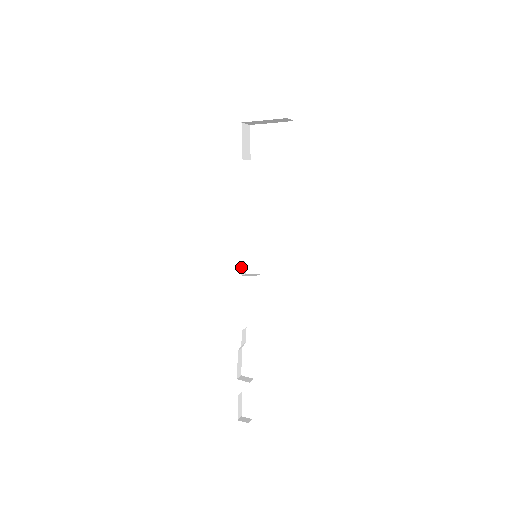
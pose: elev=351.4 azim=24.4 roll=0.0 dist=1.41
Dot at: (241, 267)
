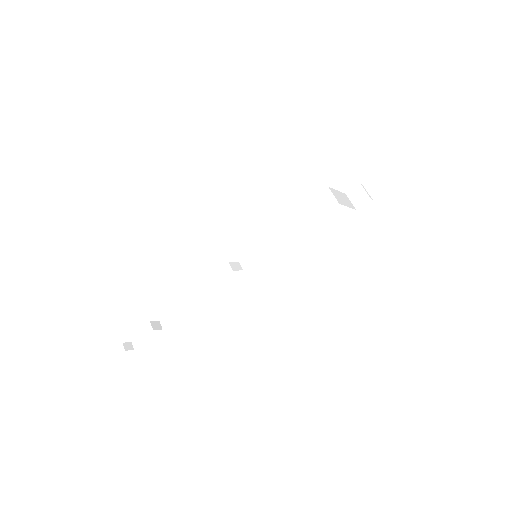
Dot at: occluded
